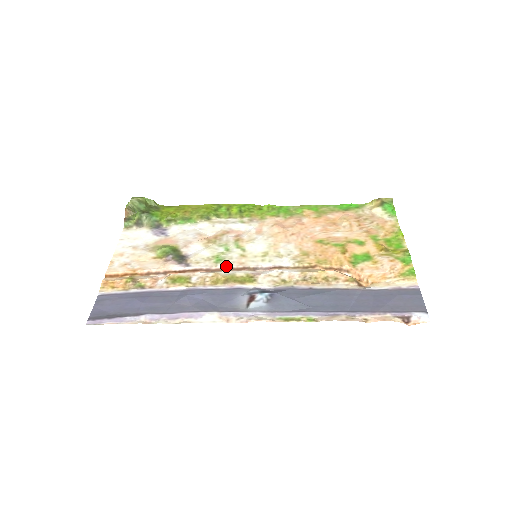
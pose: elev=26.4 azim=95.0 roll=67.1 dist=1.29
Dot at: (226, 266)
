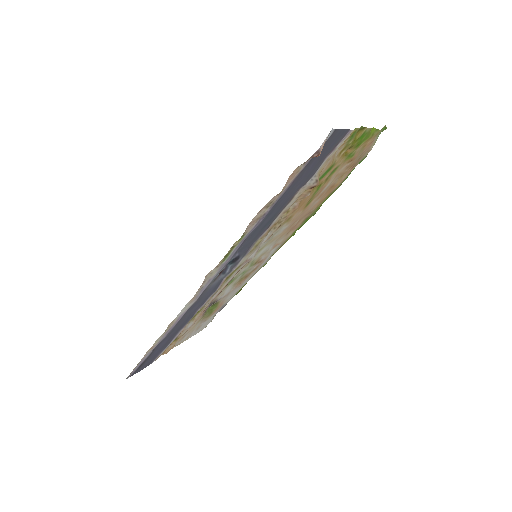
Dot at: occluded
